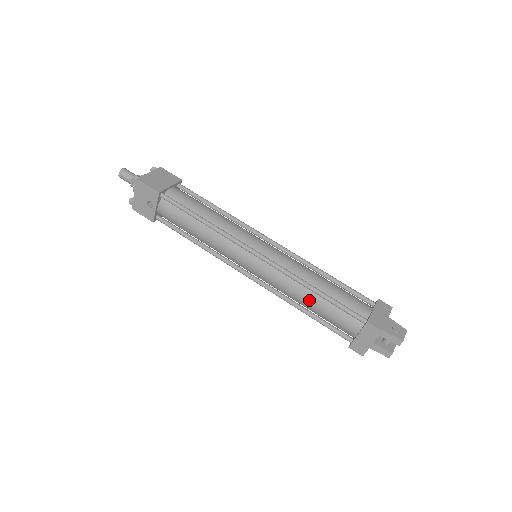
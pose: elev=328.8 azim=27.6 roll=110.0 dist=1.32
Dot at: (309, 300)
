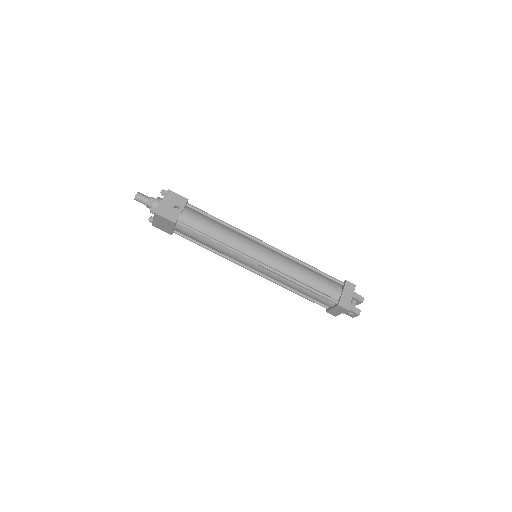
Dot at: (306, 273)
